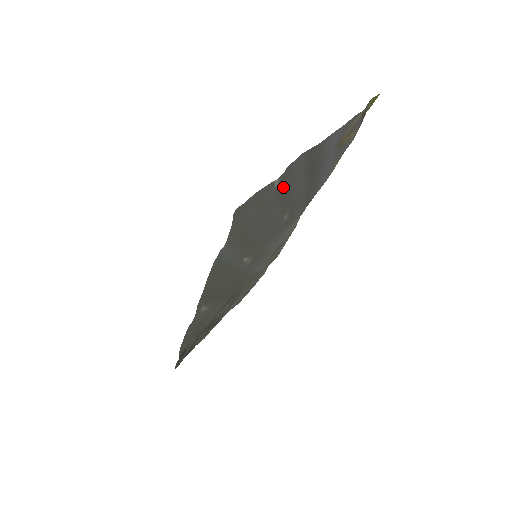
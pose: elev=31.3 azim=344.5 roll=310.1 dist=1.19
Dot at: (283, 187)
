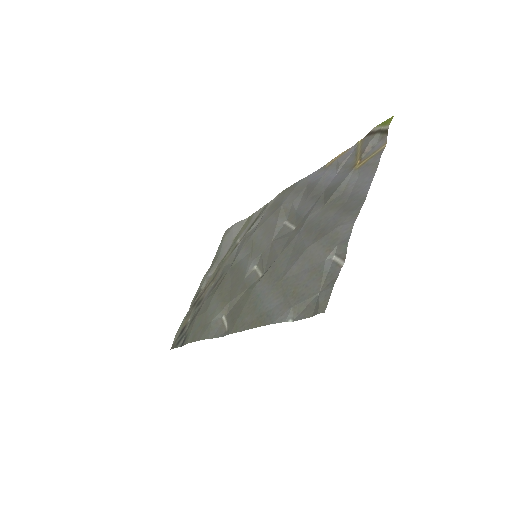
Dot at: (319, 234)
